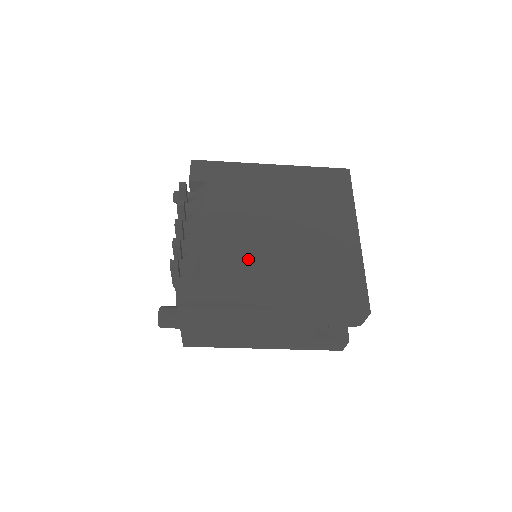
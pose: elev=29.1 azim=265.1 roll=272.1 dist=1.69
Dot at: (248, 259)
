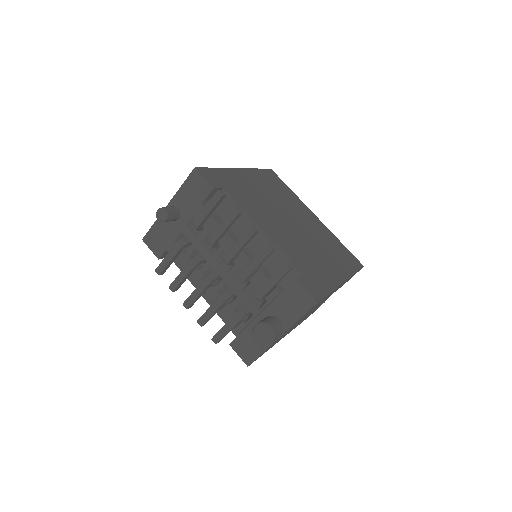
Dot at: (304, 250)
